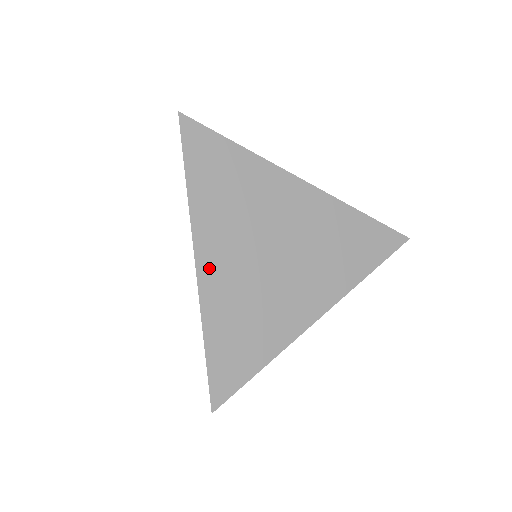
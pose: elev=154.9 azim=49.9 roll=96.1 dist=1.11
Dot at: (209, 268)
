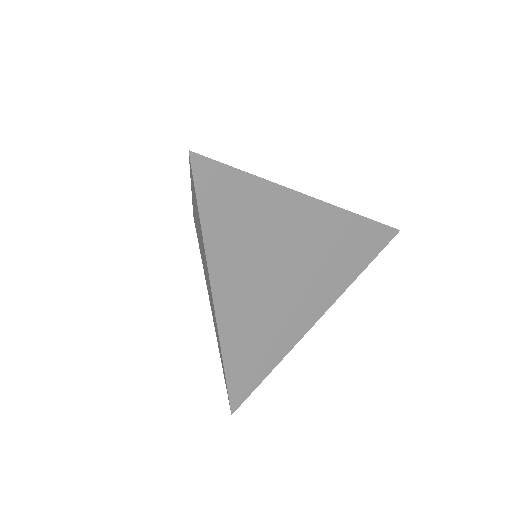
Dot at: (226, 304)
